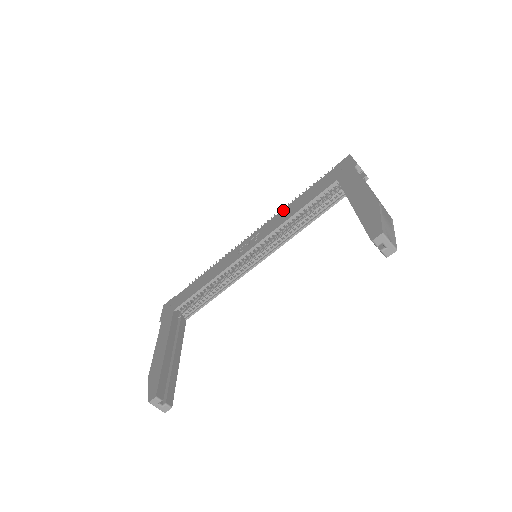
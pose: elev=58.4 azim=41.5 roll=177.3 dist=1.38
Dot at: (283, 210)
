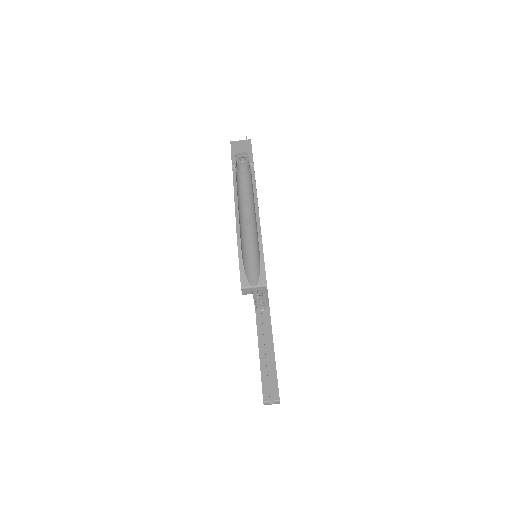
Dot at: occluded
